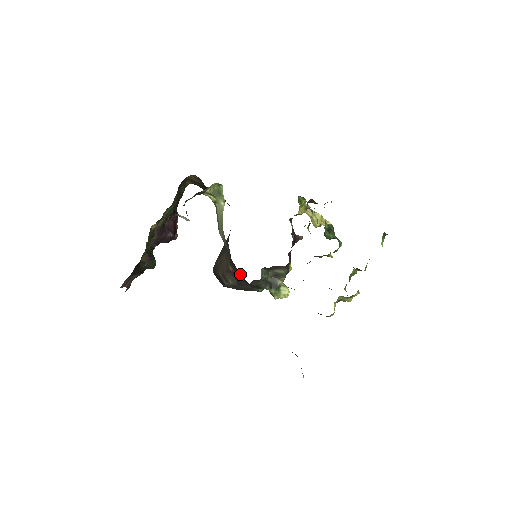
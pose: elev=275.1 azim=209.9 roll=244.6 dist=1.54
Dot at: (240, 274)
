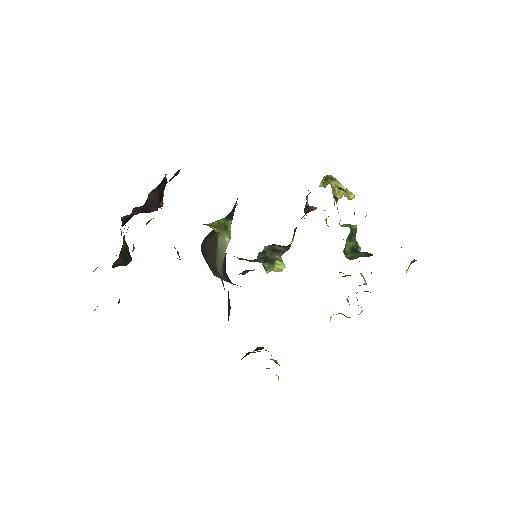
Dot at: occluded
